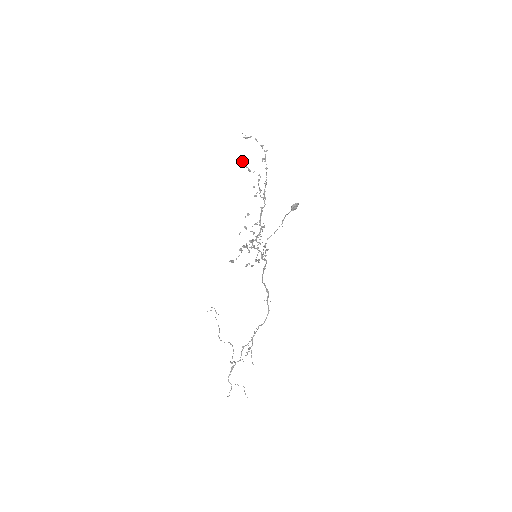
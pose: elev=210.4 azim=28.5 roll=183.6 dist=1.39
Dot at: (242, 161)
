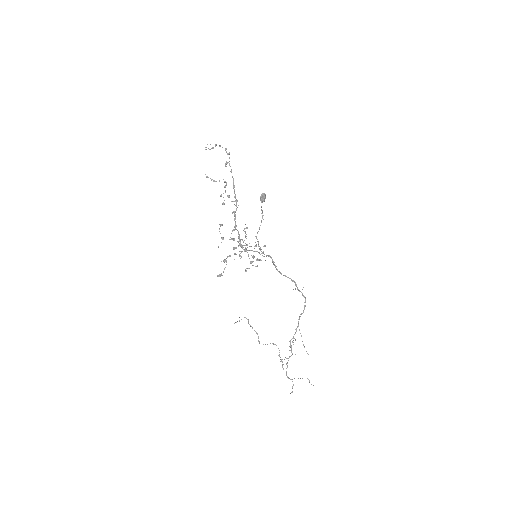
Dot at: occluded
